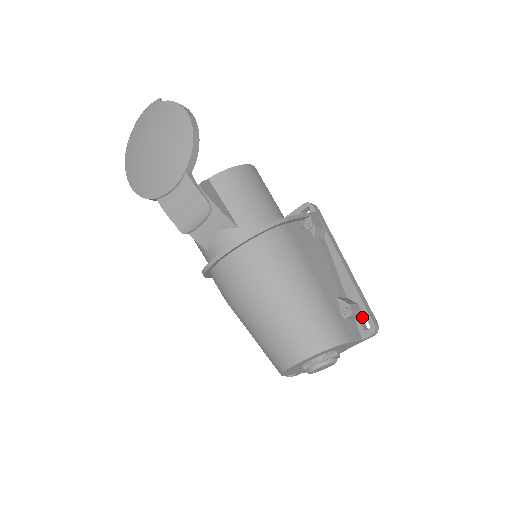
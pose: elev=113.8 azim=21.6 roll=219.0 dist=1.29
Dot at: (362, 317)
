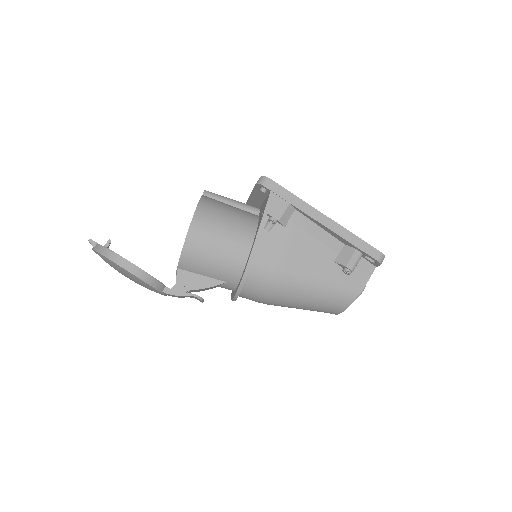
Dot at: (365, 255)
